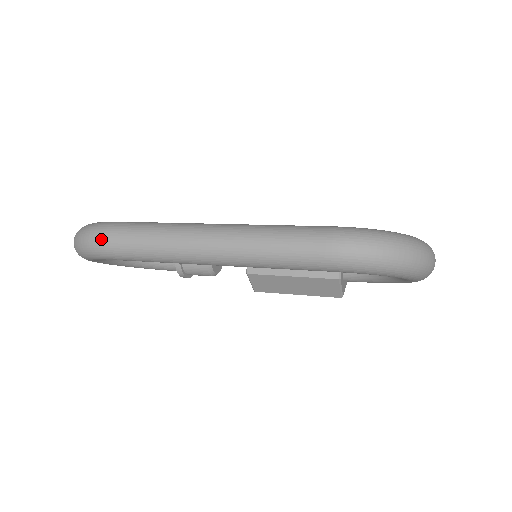
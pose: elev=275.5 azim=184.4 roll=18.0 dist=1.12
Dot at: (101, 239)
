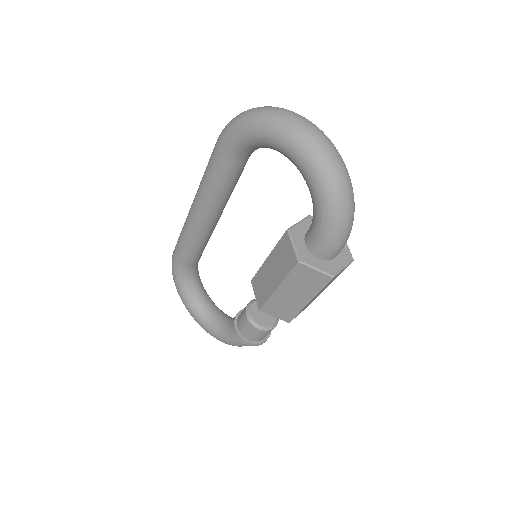
Dot at: occluded
